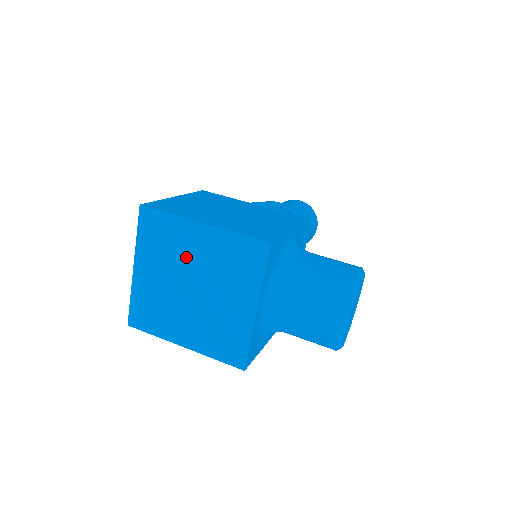
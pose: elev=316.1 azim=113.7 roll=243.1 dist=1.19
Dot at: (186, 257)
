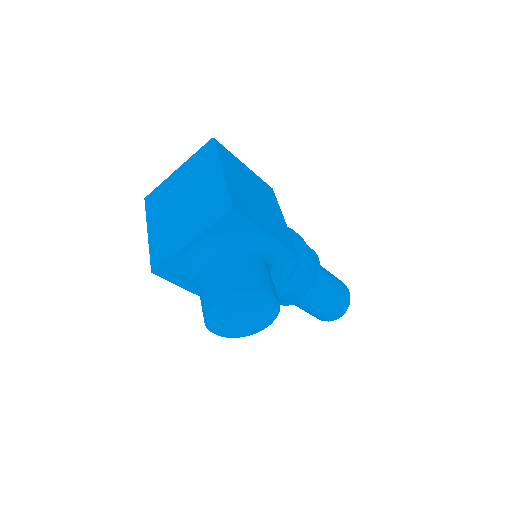
Dot at: (198, 183)
